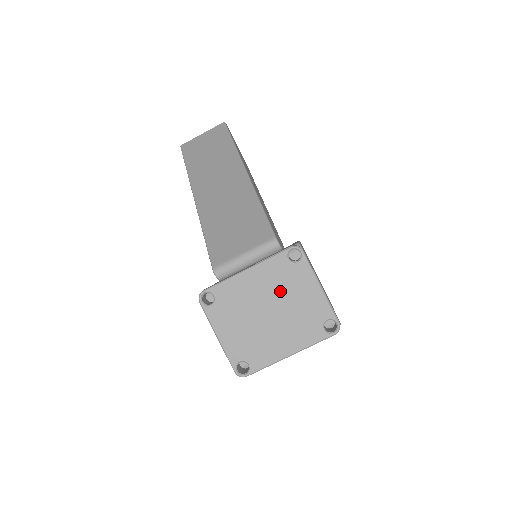
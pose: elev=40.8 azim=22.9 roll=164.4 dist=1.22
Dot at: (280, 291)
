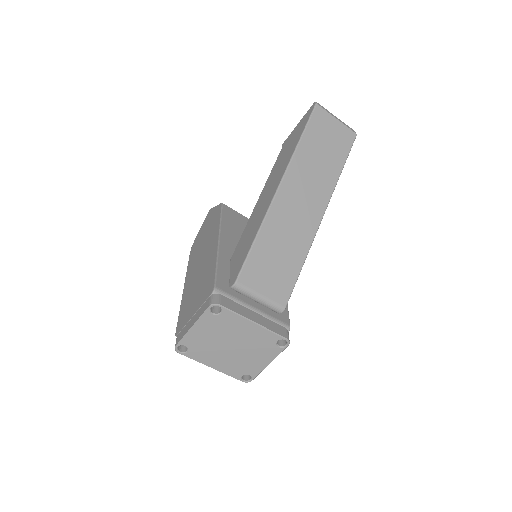
Dot at: (252, 346)
